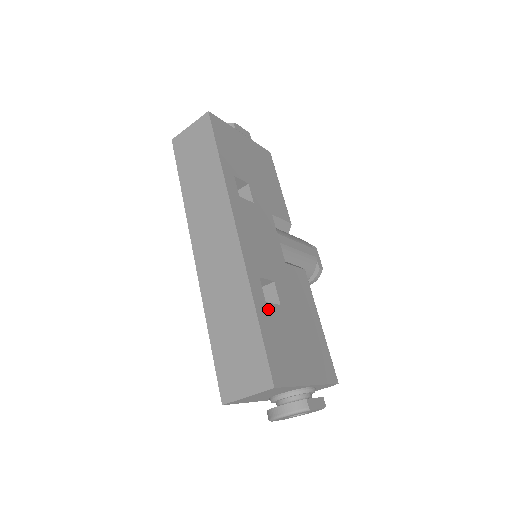
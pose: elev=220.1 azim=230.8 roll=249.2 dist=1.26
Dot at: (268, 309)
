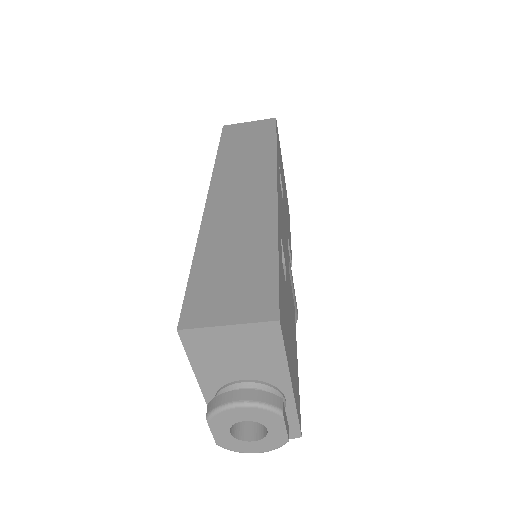
Dot at: (282, 266)
